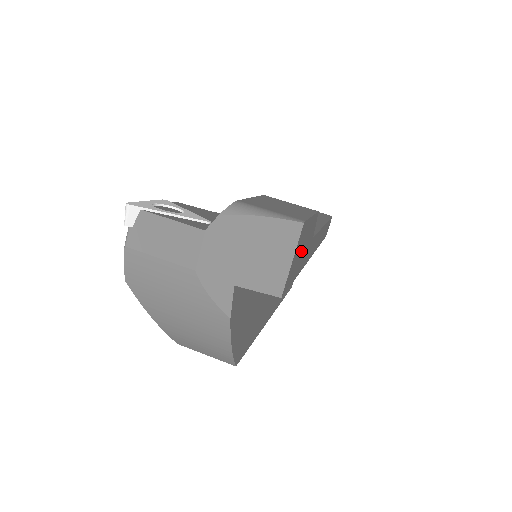
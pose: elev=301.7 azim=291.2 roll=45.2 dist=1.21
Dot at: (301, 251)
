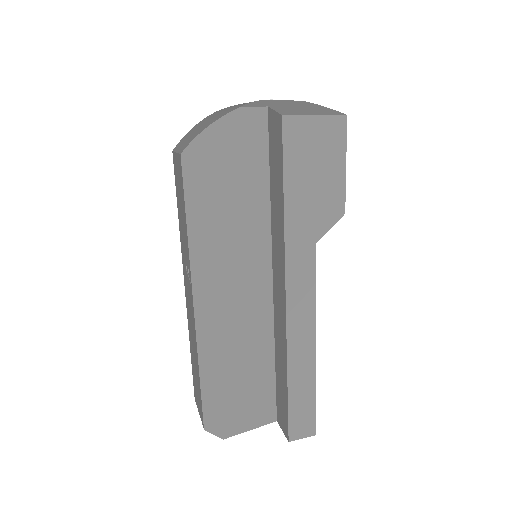
Dot at: (315, 166)
